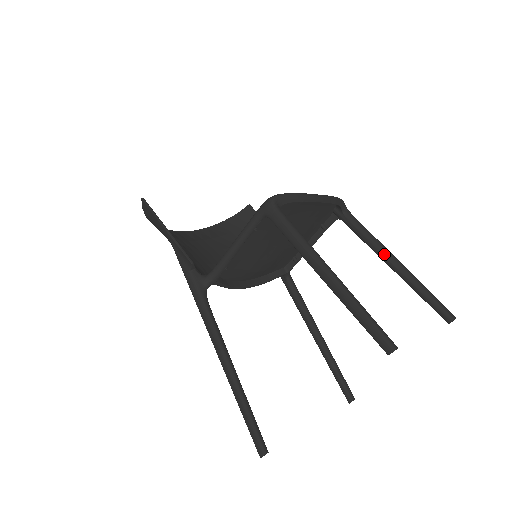
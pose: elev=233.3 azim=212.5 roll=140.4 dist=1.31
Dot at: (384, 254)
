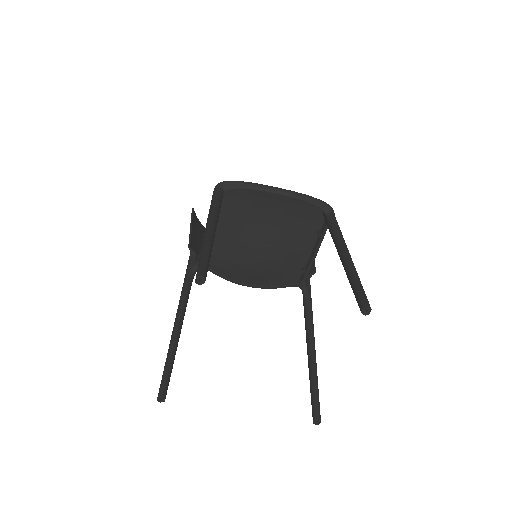
Dot at: (338, 247)
